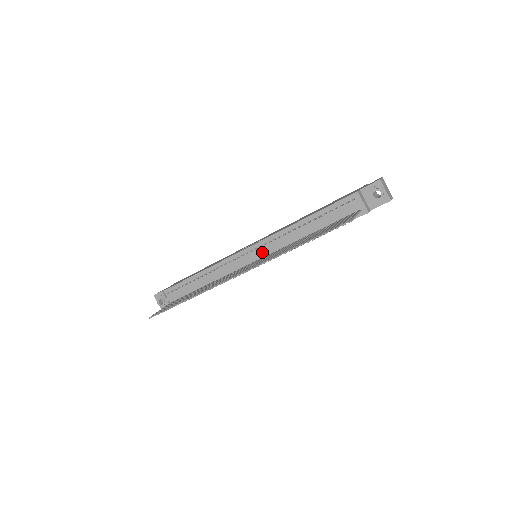
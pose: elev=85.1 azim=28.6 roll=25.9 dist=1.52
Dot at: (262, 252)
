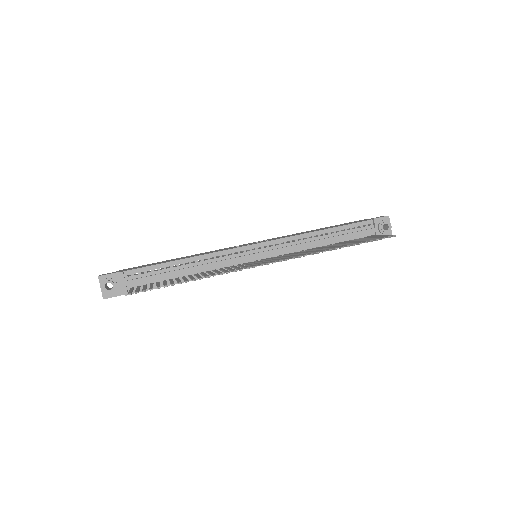
Dot at: (273, 251)
